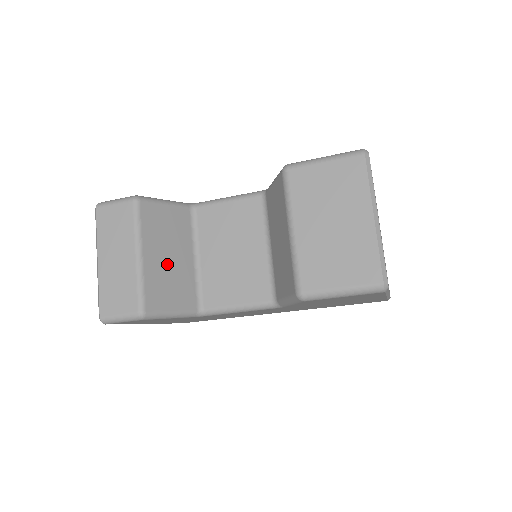
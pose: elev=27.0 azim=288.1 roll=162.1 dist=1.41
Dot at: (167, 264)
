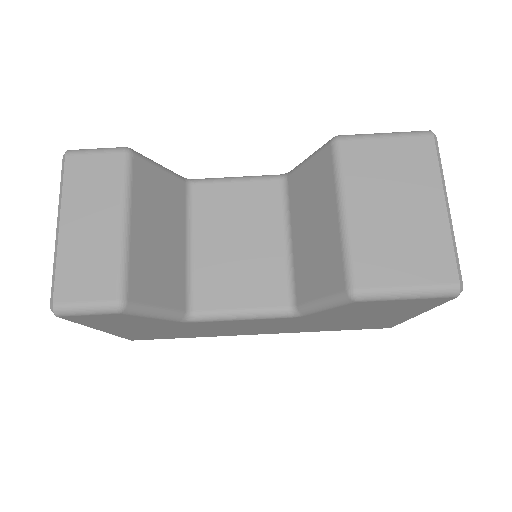
Dot at: (157, 244)
